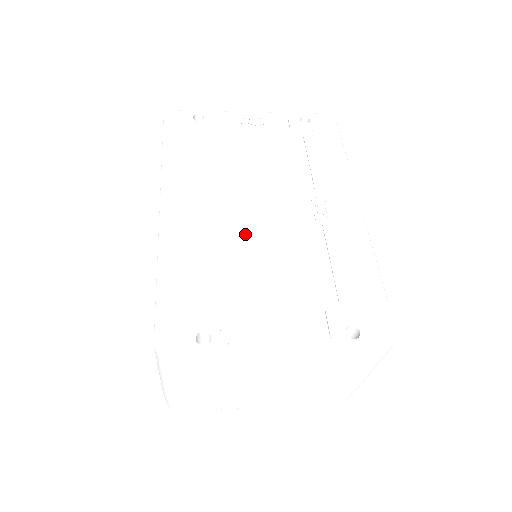
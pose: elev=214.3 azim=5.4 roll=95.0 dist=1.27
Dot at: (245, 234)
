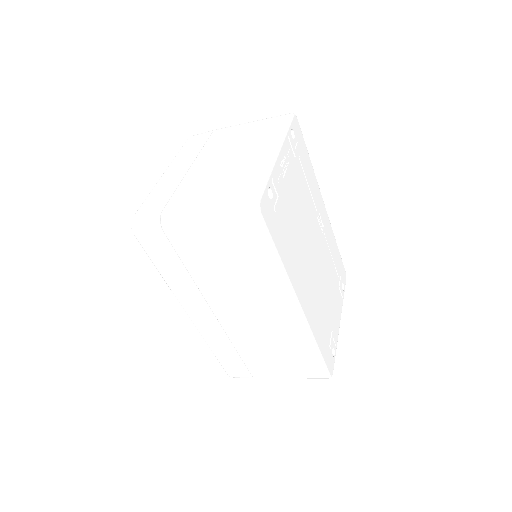
Dot at: (318, 278)
